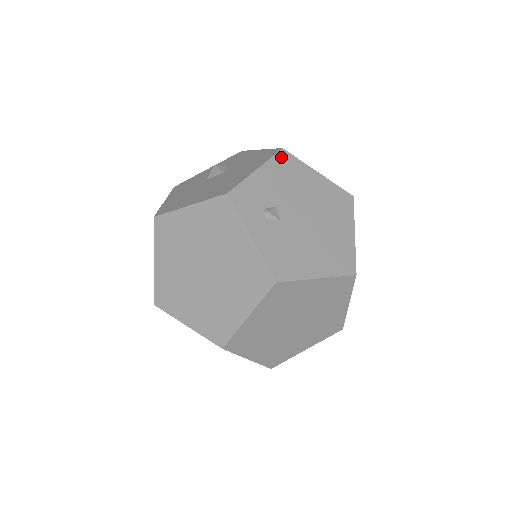
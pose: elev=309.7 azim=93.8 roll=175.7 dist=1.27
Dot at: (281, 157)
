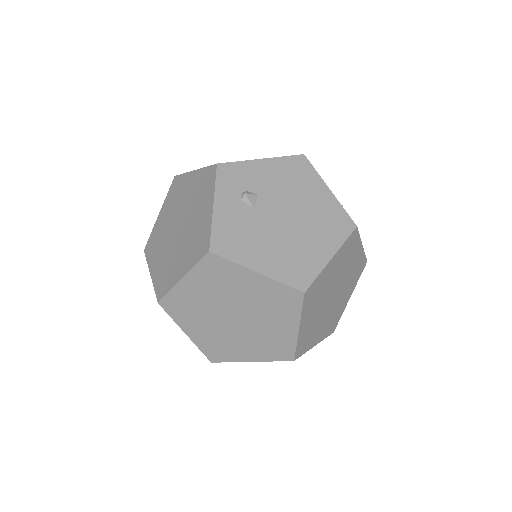
Dot at: (296, 160)
